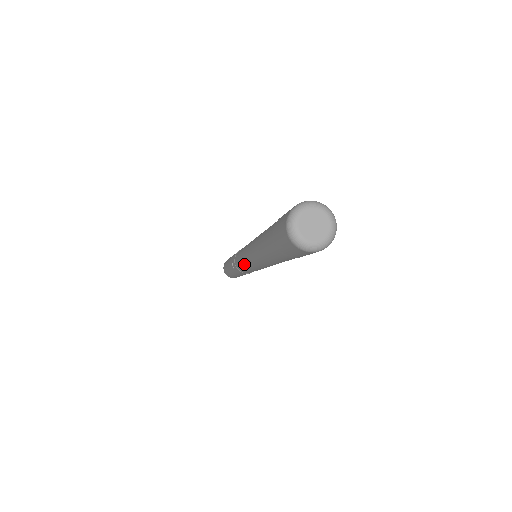
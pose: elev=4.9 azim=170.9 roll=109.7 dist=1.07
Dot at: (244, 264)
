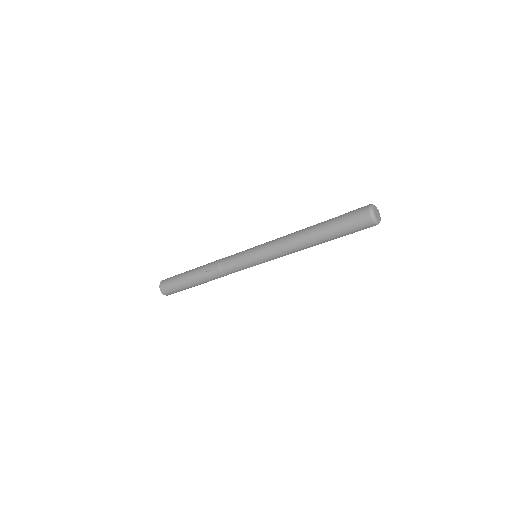
Dot at: (250, 257)
